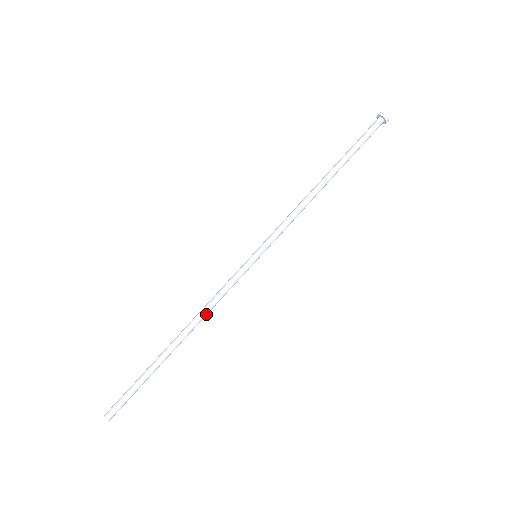
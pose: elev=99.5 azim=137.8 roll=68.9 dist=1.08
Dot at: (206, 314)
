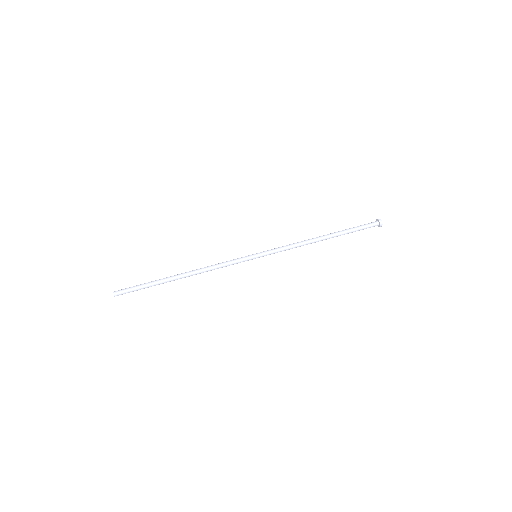
Dot at: (207, 271)
